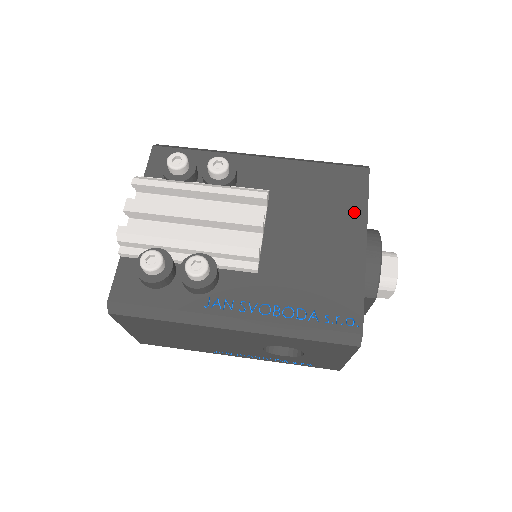
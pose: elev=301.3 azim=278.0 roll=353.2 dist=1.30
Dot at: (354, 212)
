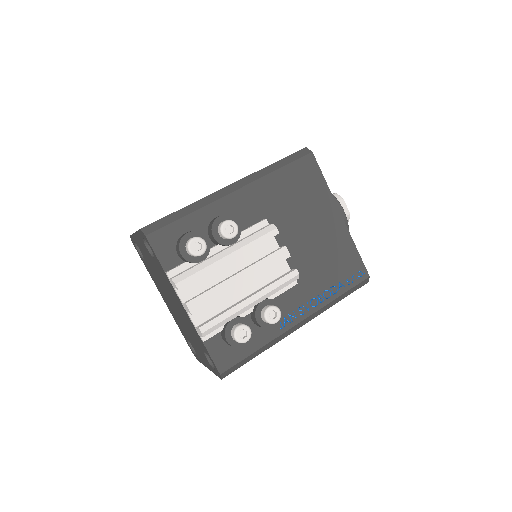
Dot at: (323, 196)
